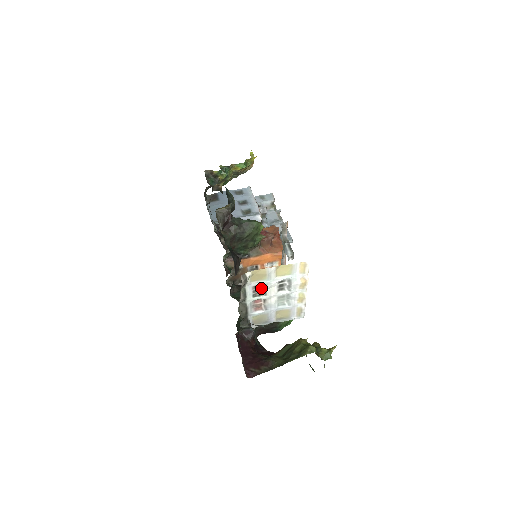
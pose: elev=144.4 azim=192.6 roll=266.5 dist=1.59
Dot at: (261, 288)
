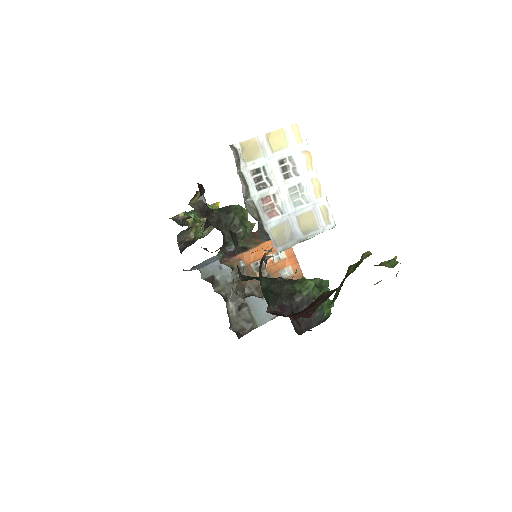
Dot at: (262, 175)
